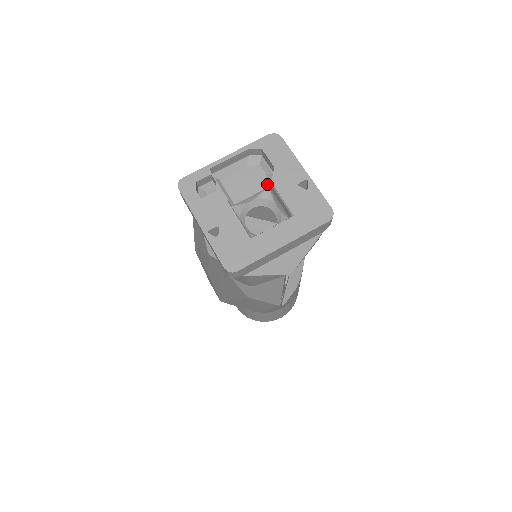
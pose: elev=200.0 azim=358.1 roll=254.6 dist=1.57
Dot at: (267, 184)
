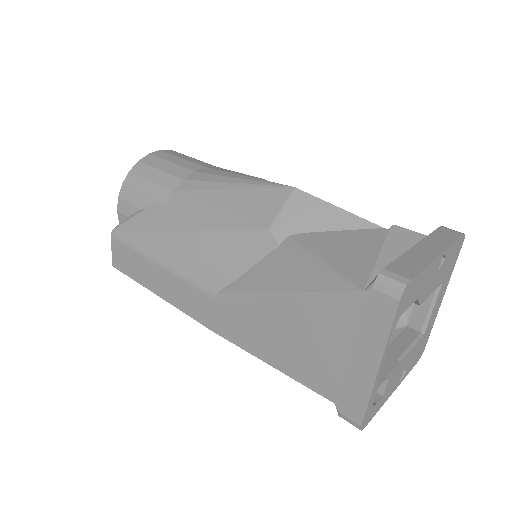
Dot at: occluded
